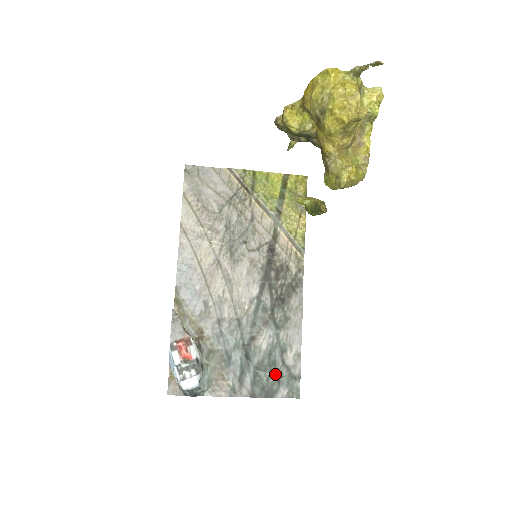
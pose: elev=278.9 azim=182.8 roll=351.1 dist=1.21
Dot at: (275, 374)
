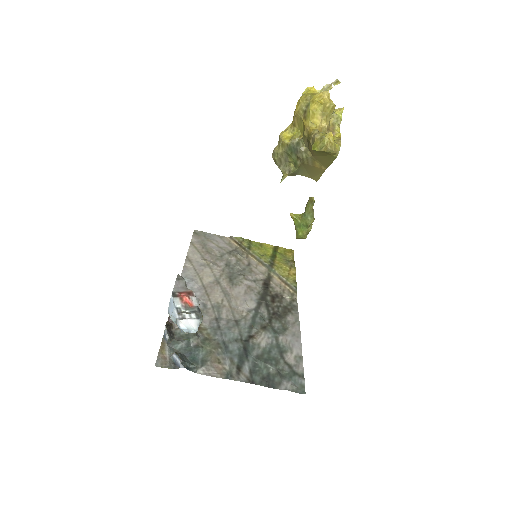
Dot at: (276, 368)
